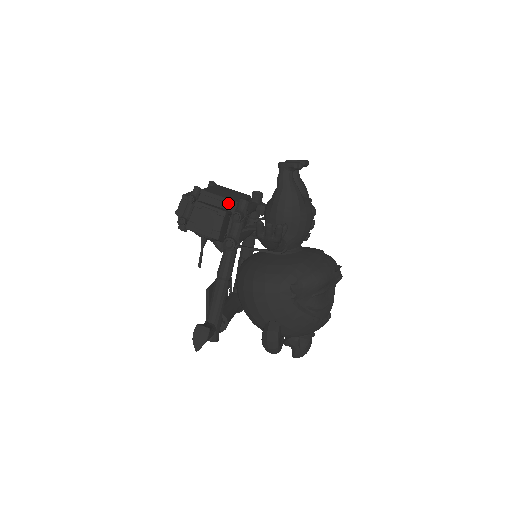
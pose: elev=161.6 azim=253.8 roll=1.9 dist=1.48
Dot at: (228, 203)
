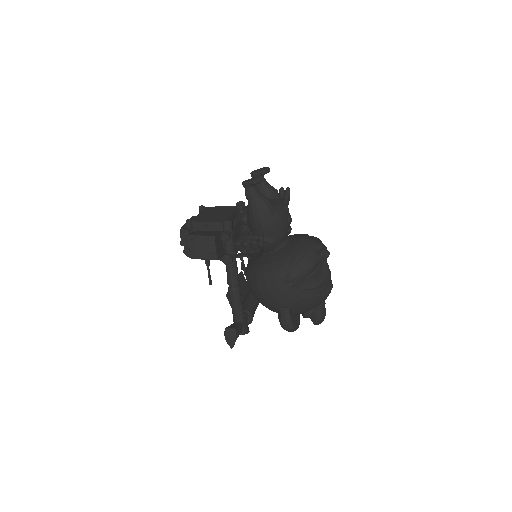
Dot at: (216, 226)
